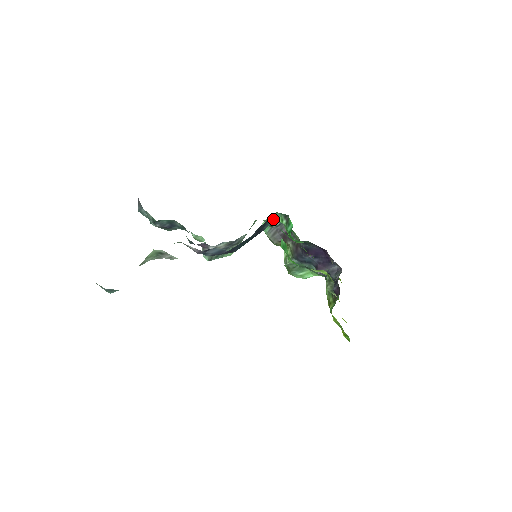
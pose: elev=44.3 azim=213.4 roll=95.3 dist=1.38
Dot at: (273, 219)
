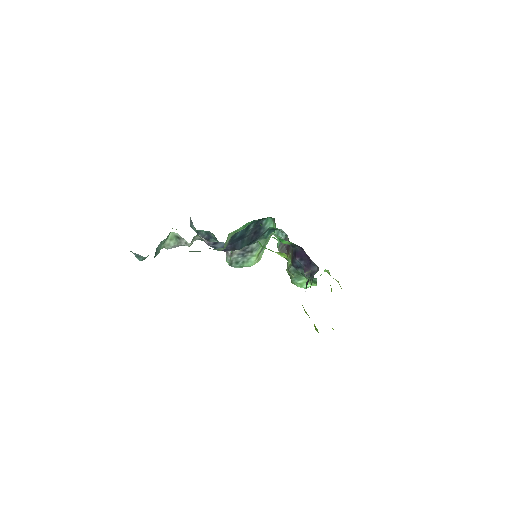
Dot at: (268, 224)
